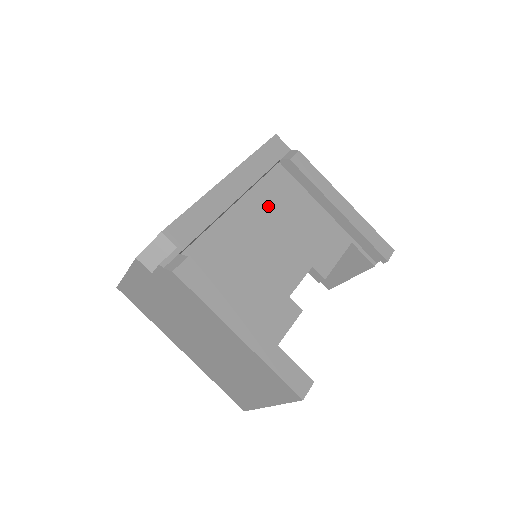
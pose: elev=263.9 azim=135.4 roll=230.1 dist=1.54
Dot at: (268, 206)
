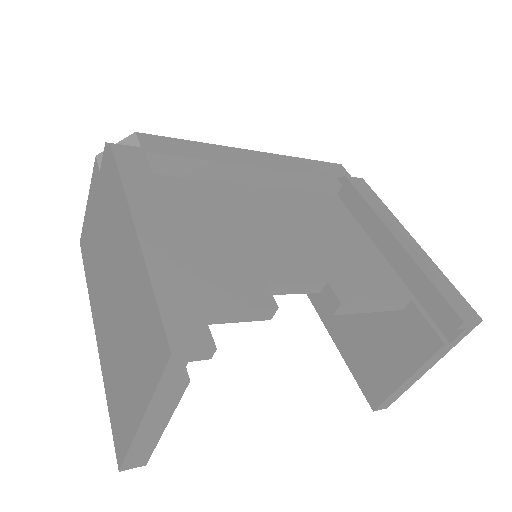
Dot at: (297, 209)
